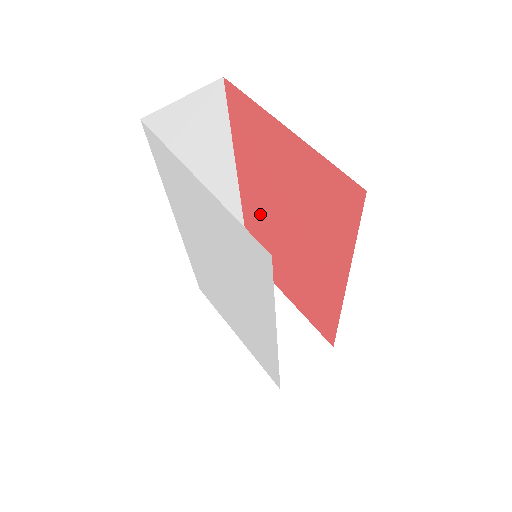
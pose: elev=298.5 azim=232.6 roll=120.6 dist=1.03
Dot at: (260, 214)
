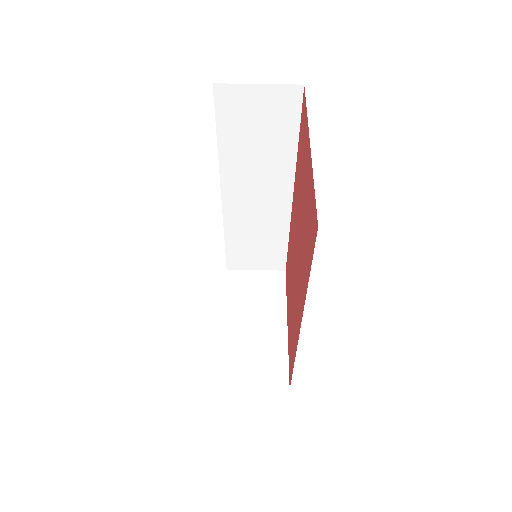
Dot at: (293, 229)
